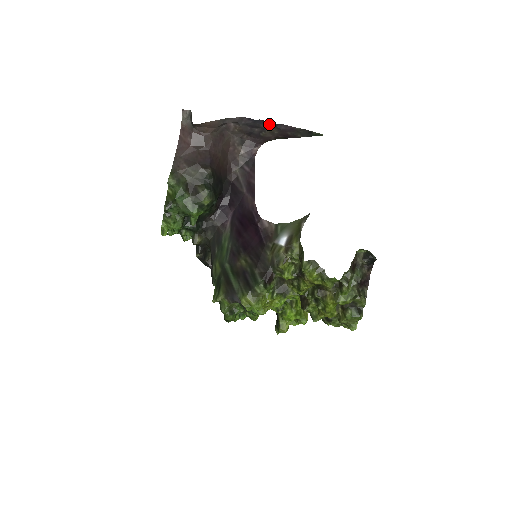
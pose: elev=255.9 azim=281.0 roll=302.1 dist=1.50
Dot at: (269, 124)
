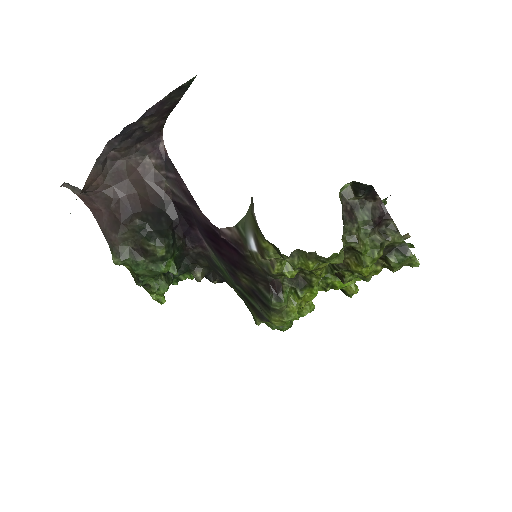
Dot at: (137, 121)
